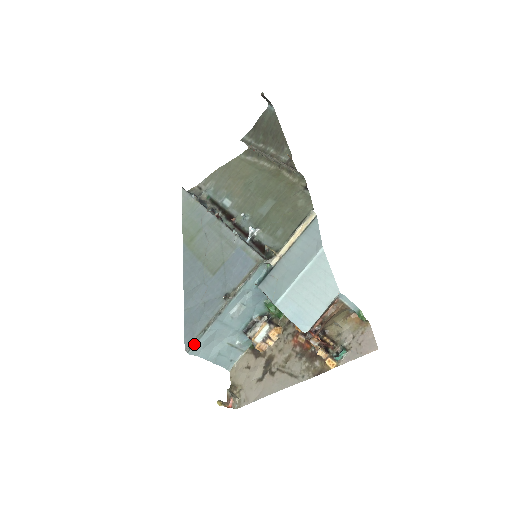
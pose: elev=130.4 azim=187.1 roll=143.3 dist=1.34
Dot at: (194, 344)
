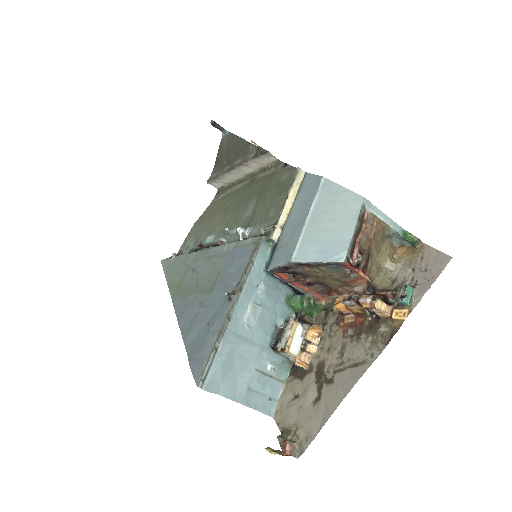
Dot at: (207, 372)
